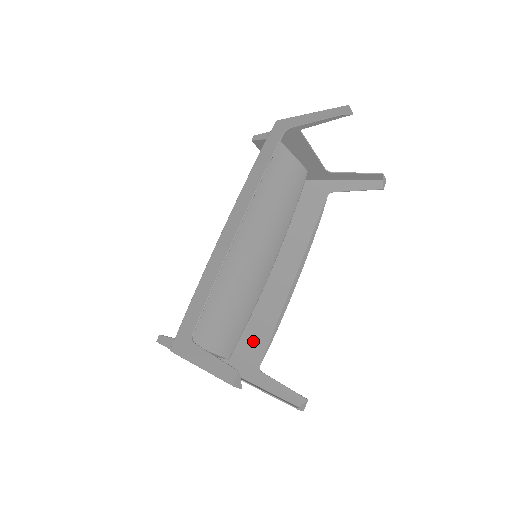
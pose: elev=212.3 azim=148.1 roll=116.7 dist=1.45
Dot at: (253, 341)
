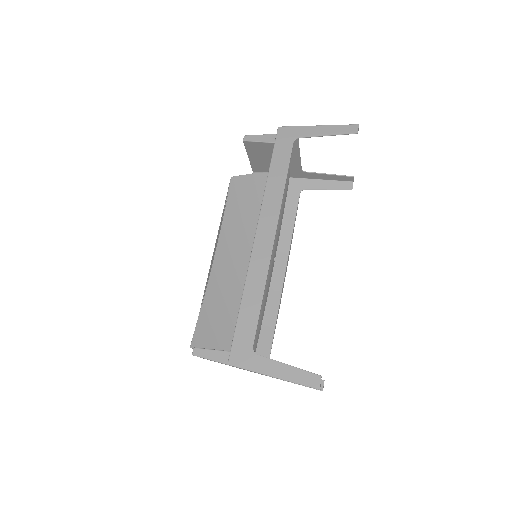
Dot at: occluded
